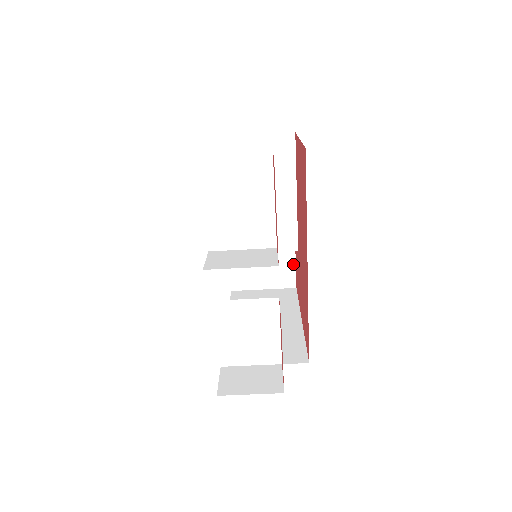
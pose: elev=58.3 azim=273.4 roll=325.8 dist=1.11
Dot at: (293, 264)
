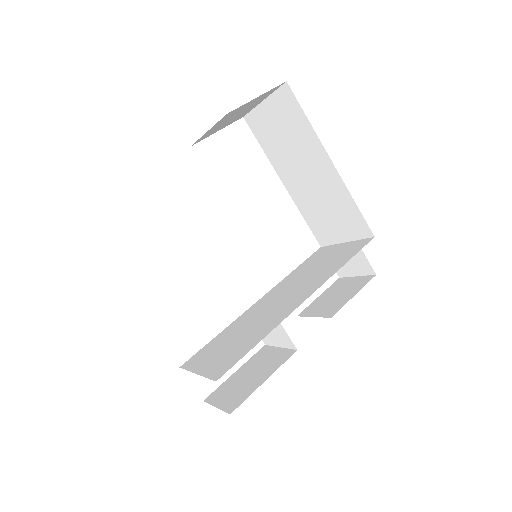
Dot at: (257, 98)
